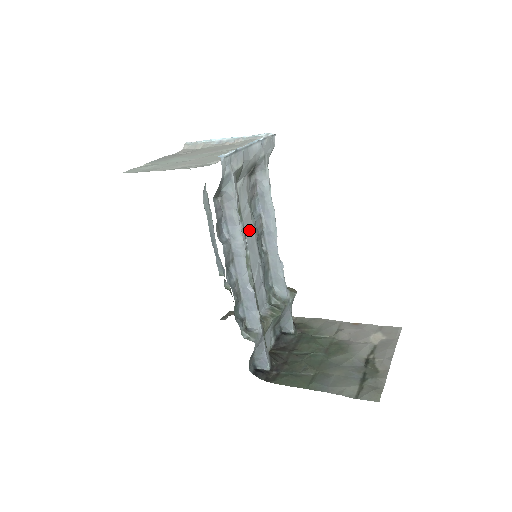
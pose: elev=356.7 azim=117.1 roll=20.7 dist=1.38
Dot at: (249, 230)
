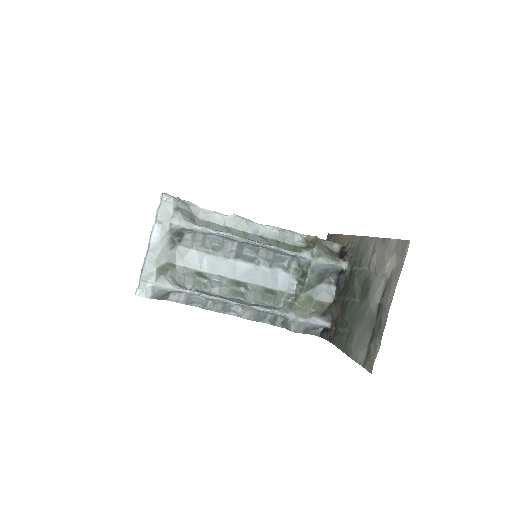
Dot at: (221, 266)
